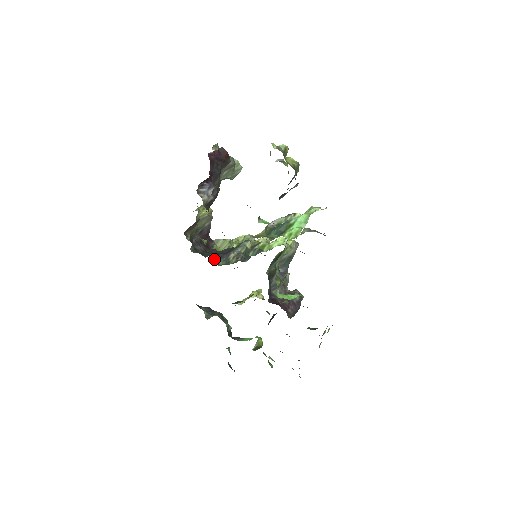
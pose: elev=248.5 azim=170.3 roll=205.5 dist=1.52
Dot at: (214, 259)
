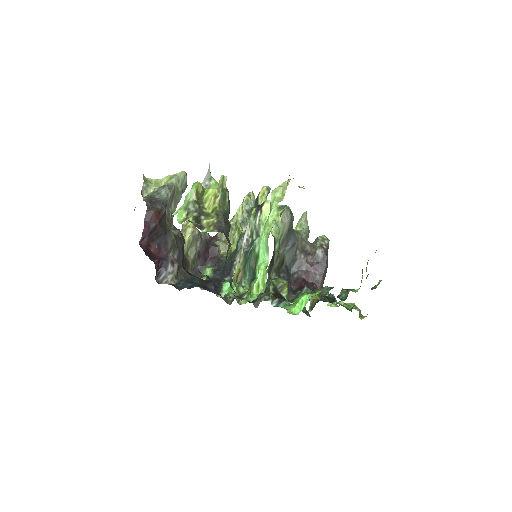
Dot at: occluded
